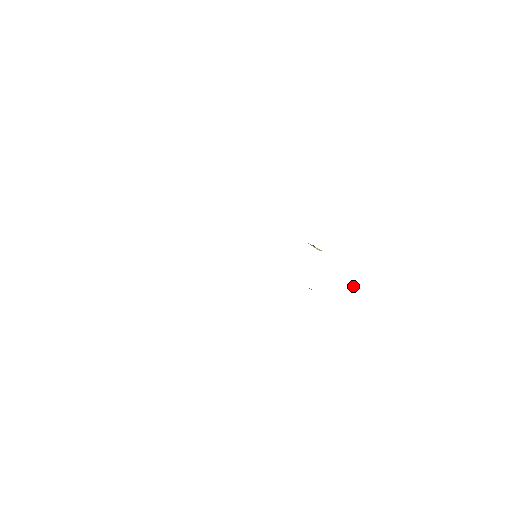
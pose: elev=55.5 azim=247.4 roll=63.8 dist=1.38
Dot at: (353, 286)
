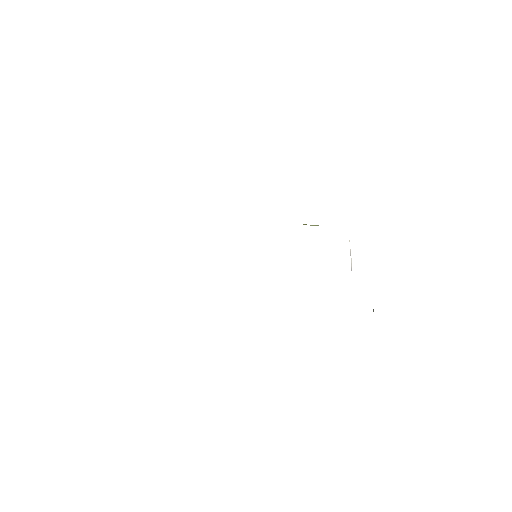
Dot at: (350, 254)
